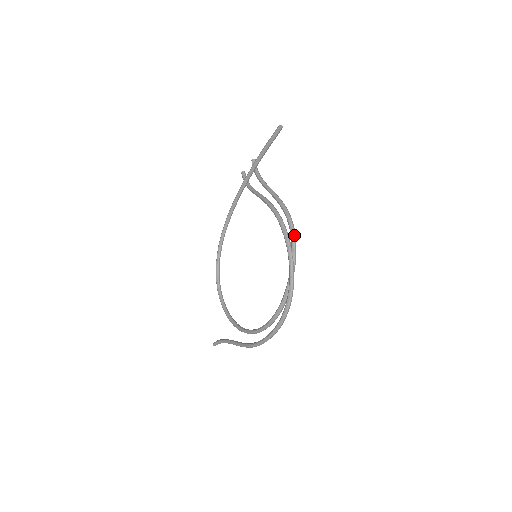
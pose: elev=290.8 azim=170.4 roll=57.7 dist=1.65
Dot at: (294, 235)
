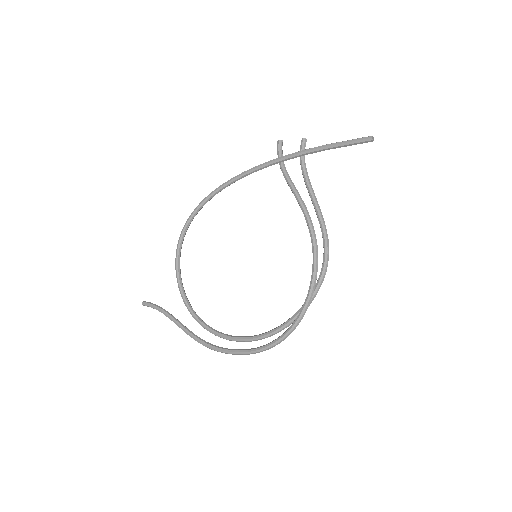
Dot at: occluded
